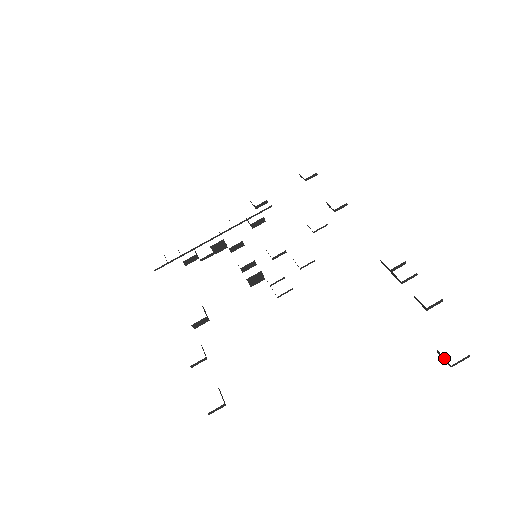
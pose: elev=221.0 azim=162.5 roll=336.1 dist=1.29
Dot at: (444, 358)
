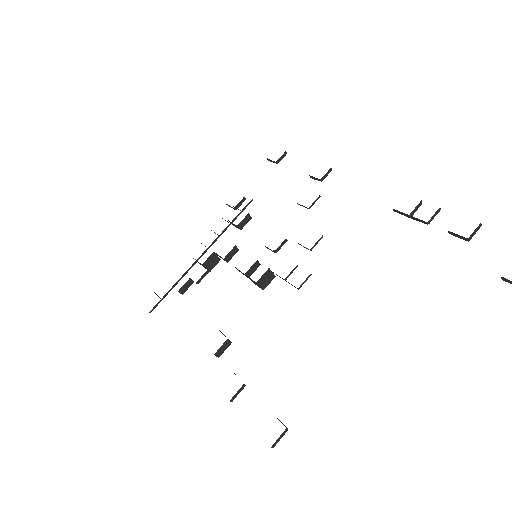
Dot at: out of frame
